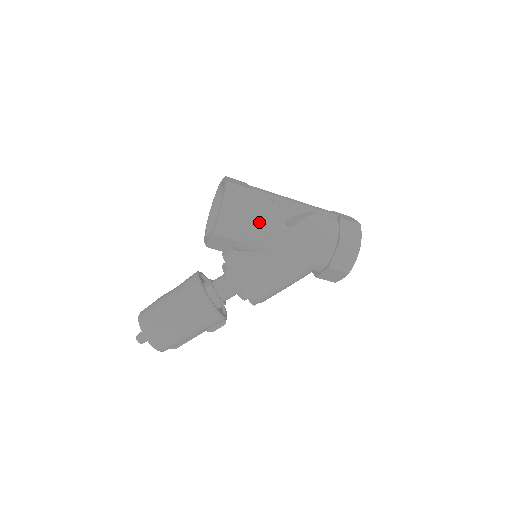
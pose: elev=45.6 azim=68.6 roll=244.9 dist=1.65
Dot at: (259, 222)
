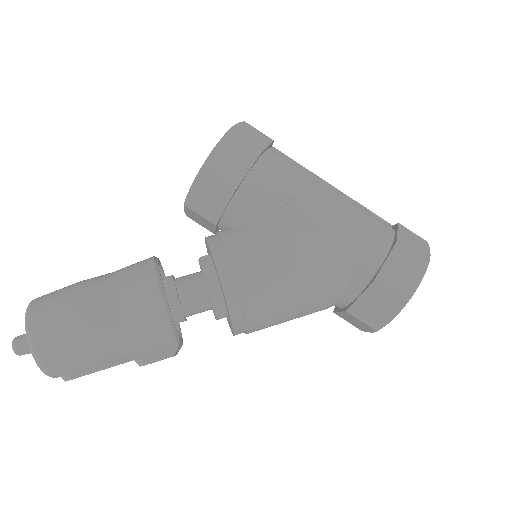
Dot at: (276, 175)
